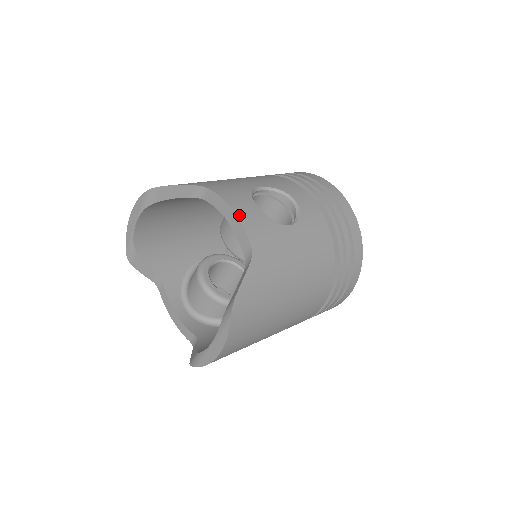
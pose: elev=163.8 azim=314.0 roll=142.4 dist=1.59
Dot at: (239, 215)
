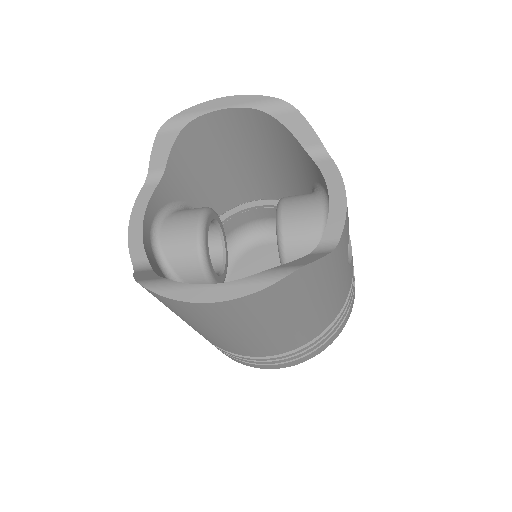
Dot at: occluded
